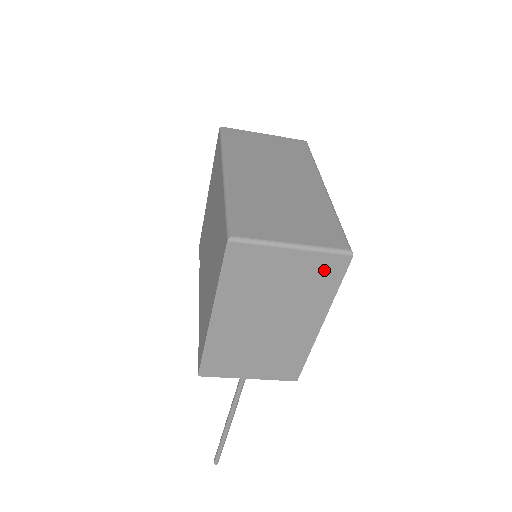
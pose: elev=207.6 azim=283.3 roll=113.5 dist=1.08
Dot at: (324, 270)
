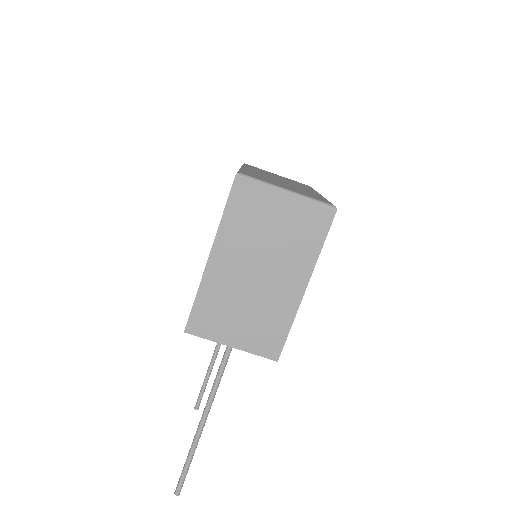
Dot at: (312, 221)
